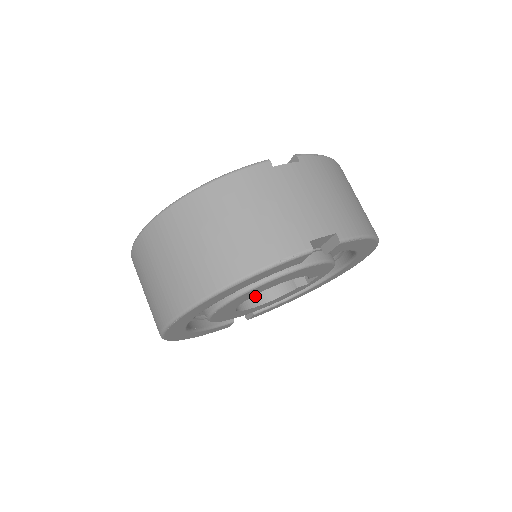
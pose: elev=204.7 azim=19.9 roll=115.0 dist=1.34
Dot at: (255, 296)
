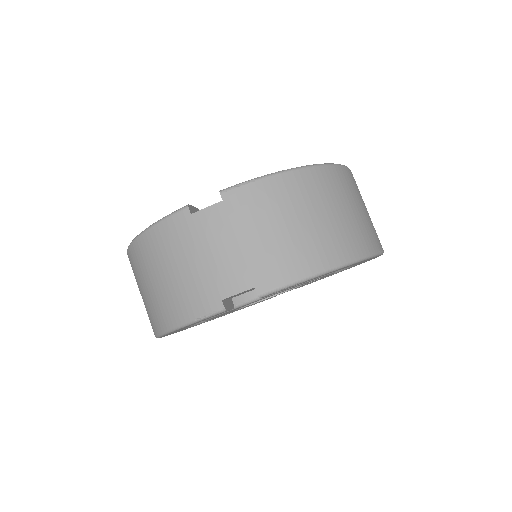
Dot at: occluded
